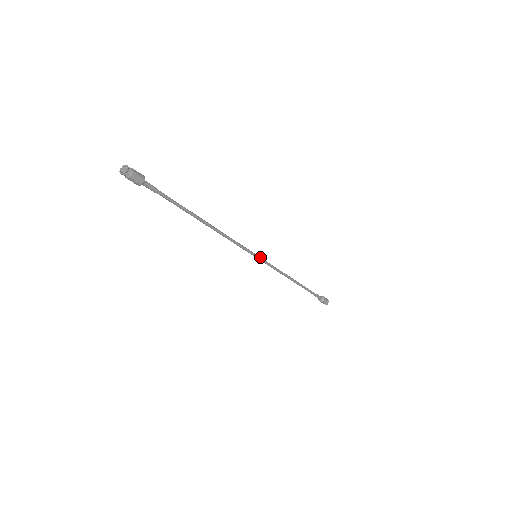
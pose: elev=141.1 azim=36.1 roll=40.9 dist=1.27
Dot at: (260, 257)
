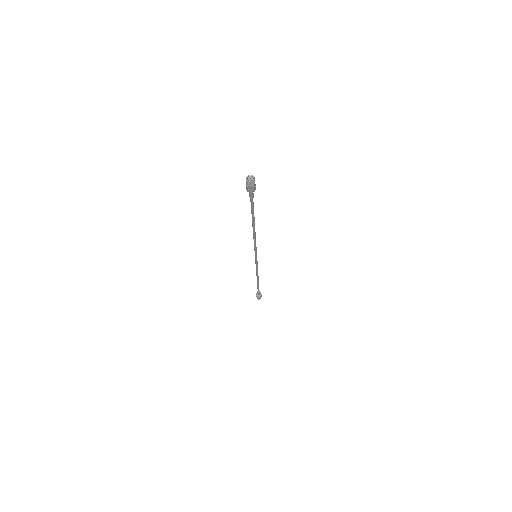
Dot at: (256, 257)
